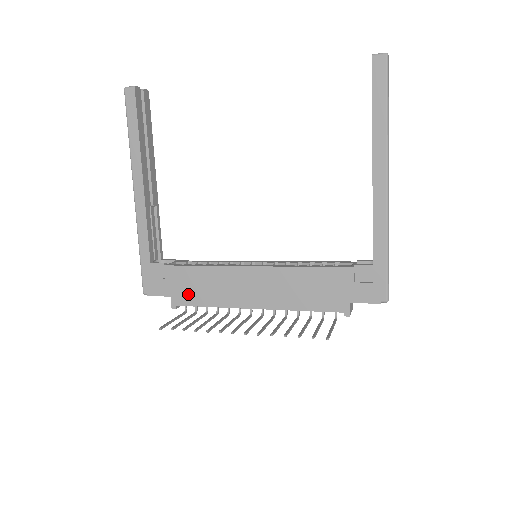
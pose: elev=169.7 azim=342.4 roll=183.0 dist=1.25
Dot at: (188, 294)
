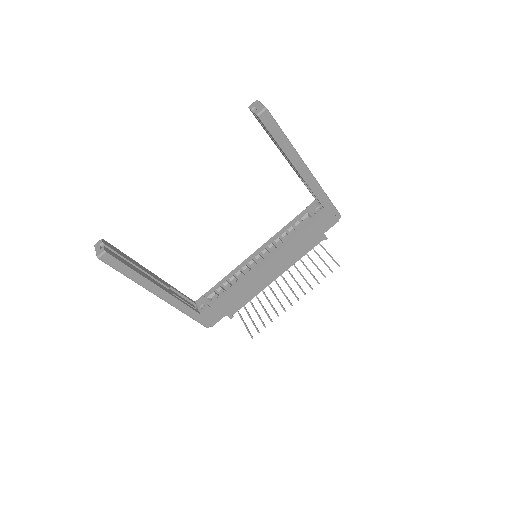
Dot at: (235, 306)
